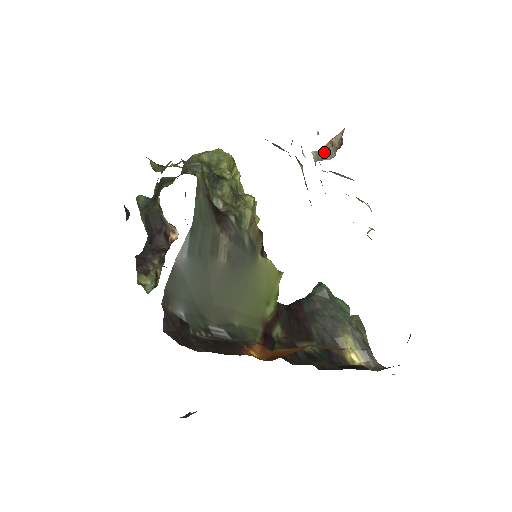
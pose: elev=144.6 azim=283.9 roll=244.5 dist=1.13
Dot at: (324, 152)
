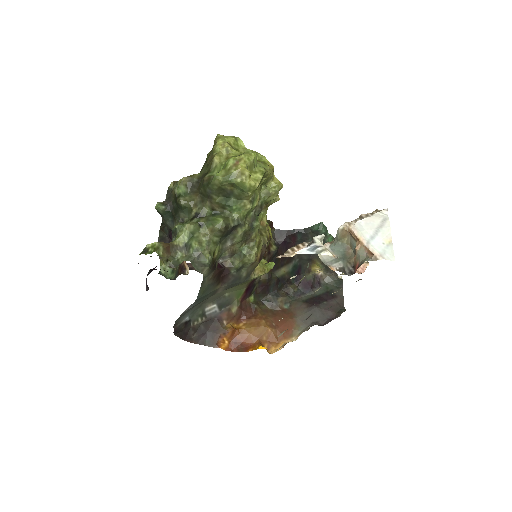
Dot at: (350, 235)
